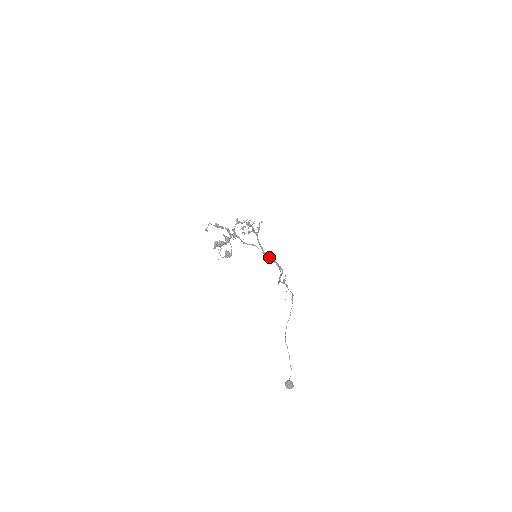
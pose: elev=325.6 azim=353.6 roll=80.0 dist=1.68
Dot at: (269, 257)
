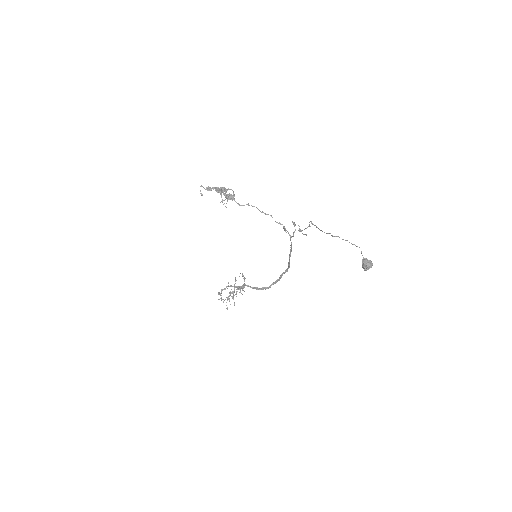
Dot at: occluded
